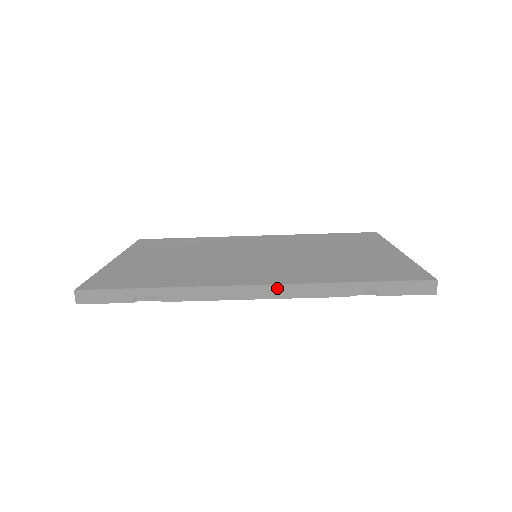
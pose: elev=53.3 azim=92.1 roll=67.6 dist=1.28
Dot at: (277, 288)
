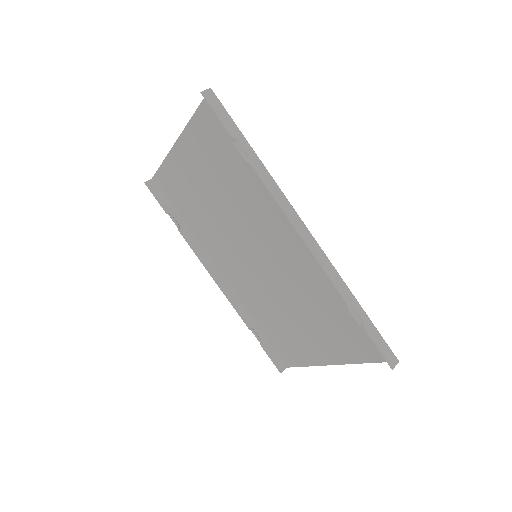
Dot at: (318, 247)
